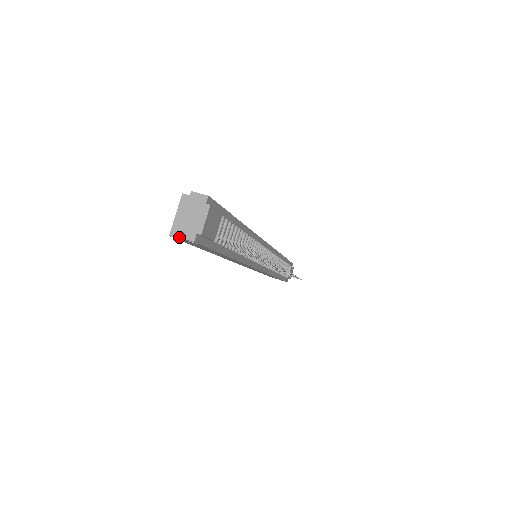
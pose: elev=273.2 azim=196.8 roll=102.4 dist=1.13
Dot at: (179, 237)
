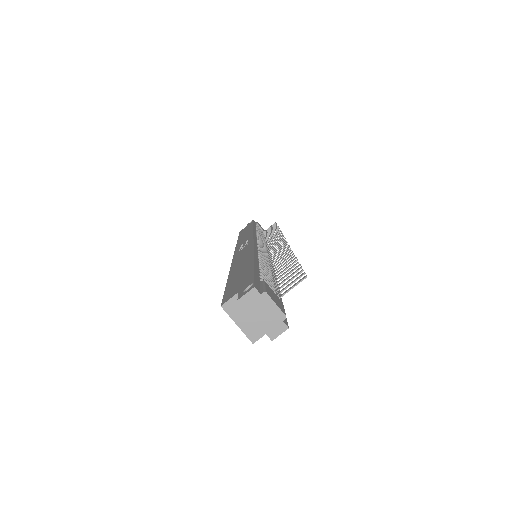
Dot at: occluded
